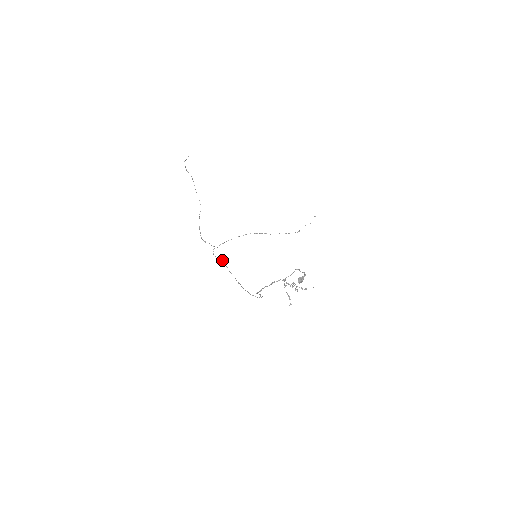
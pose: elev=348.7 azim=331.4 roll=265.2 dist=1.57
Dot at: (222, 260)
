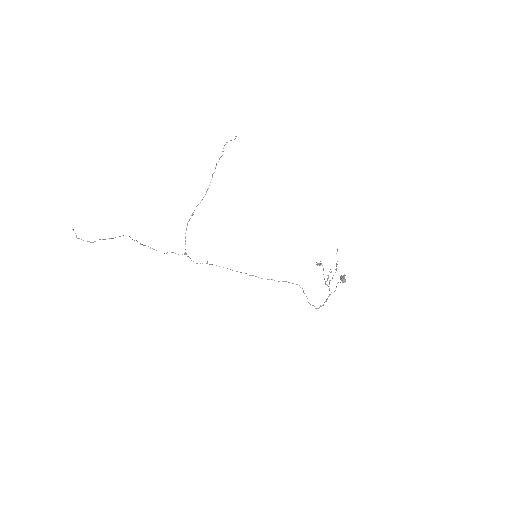
Dot at: occluded
